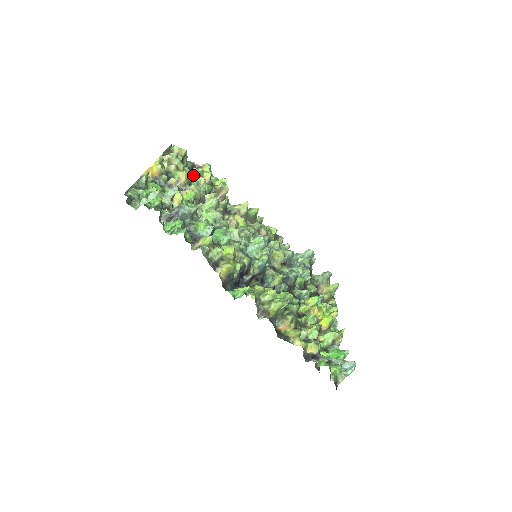
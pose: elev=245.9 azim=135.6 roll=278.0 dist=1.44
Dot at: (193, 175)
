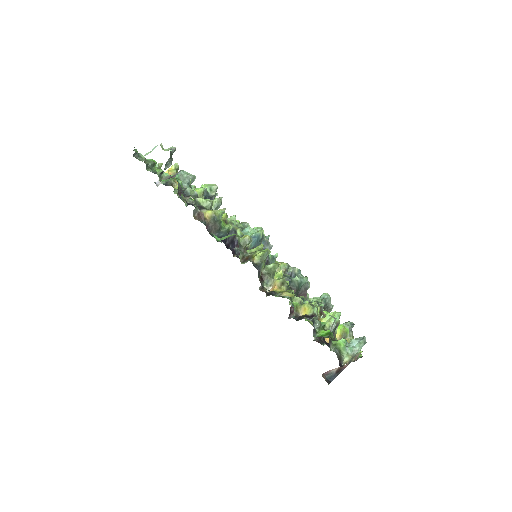
Dot at: occluded
